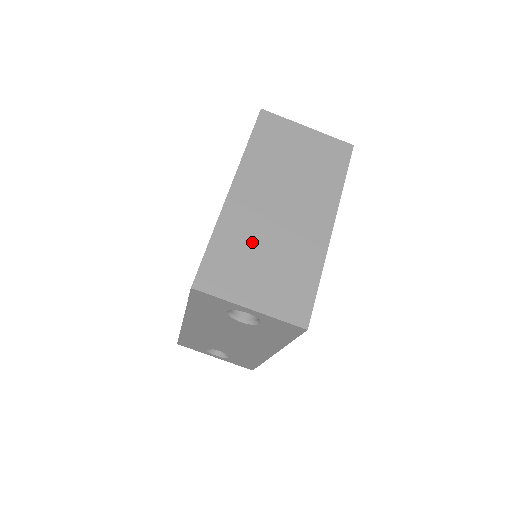
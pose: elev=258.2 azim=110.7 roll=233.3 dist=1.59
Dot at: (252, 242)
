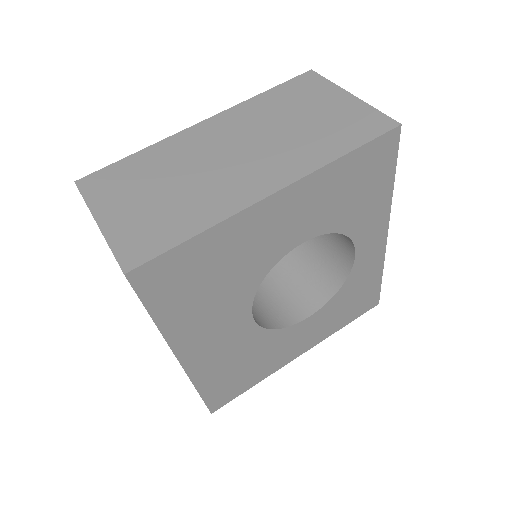
Dot at: (169, 170)
